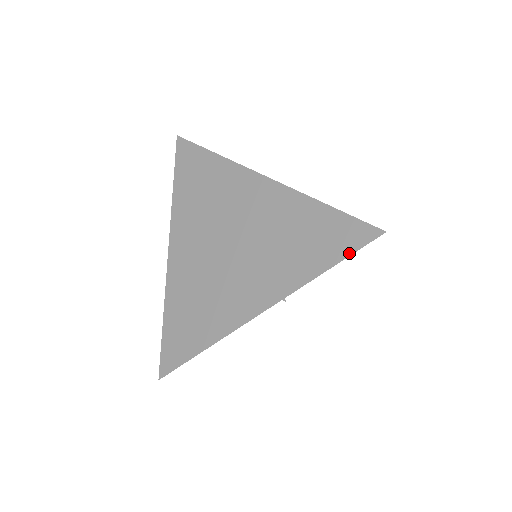
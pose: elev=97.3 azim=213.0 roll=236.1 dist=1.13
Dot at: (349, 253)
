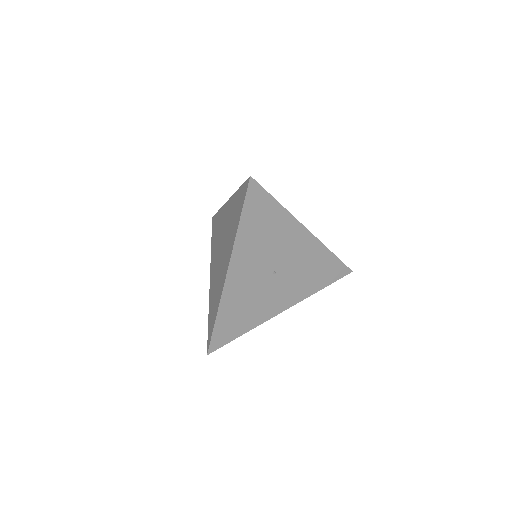
Dot at: (243, 202)
